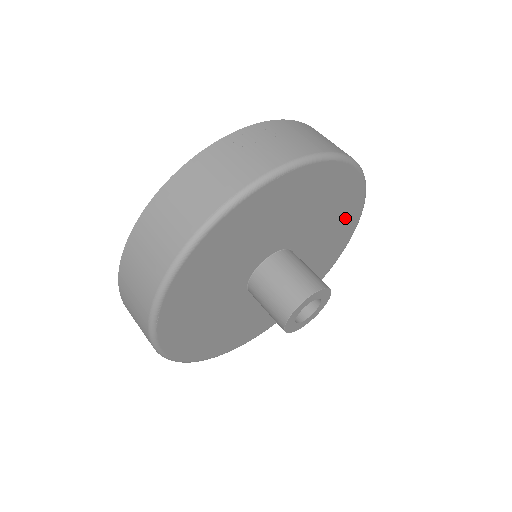
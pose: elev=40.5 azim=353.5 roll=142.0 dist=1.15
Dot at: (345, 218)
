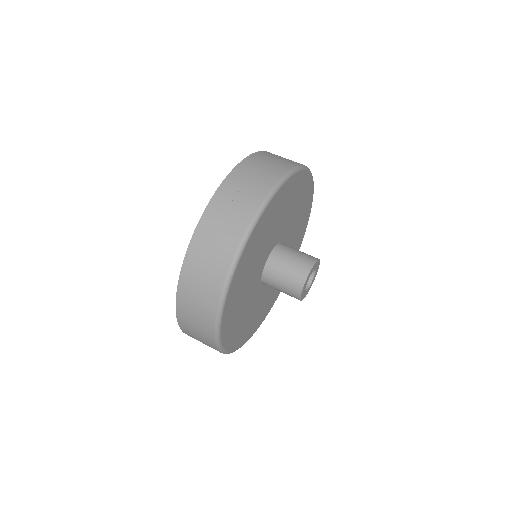
Dot at: (304, 197)
